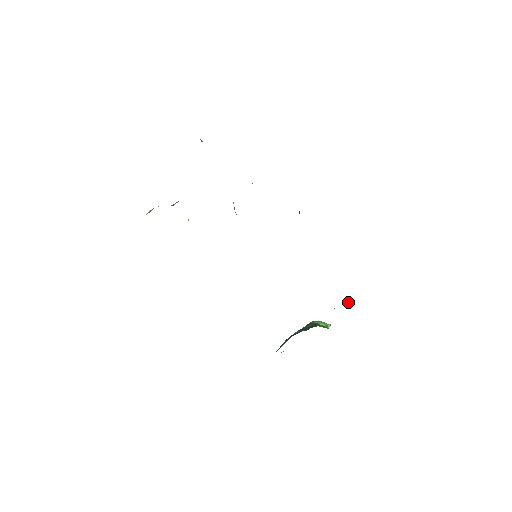
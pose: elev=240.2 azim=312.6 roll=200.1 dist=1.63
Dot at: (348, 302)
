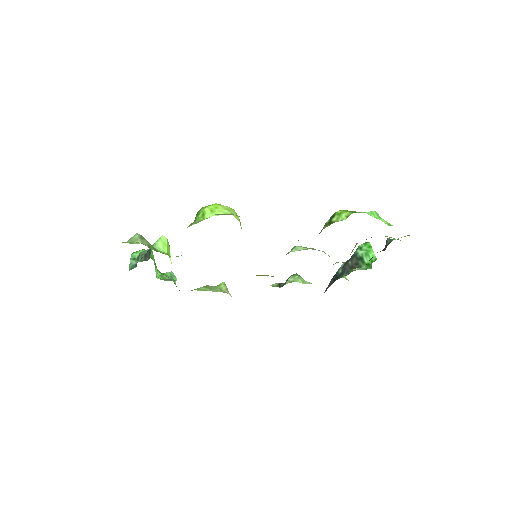
Dot at: (388, 240)
